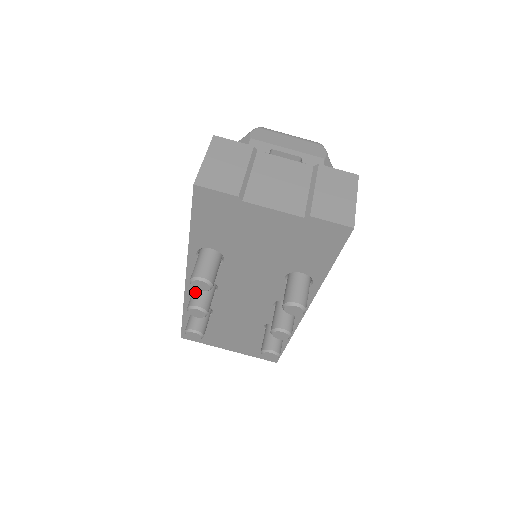
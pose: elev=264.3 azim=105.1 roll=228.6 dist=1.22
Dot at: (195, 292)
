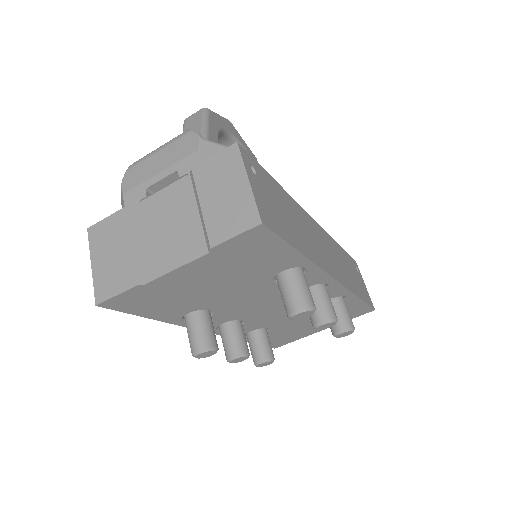
Dot at: (223, 343)
